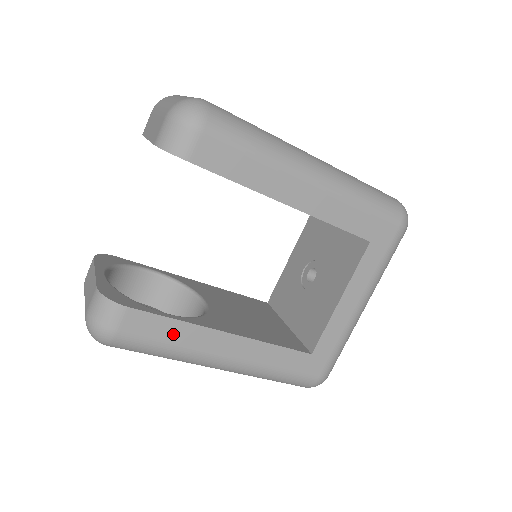
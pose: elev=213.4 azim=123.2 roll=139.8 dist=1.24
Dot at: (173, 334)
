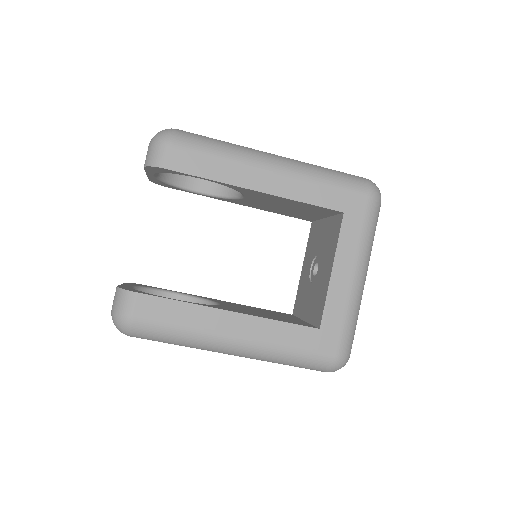
Dot at: (181, 315)
